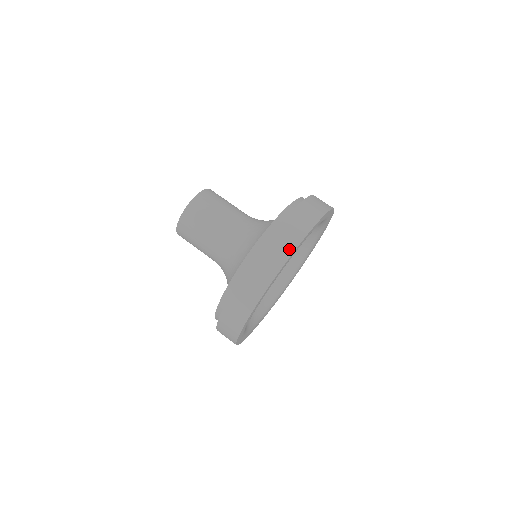
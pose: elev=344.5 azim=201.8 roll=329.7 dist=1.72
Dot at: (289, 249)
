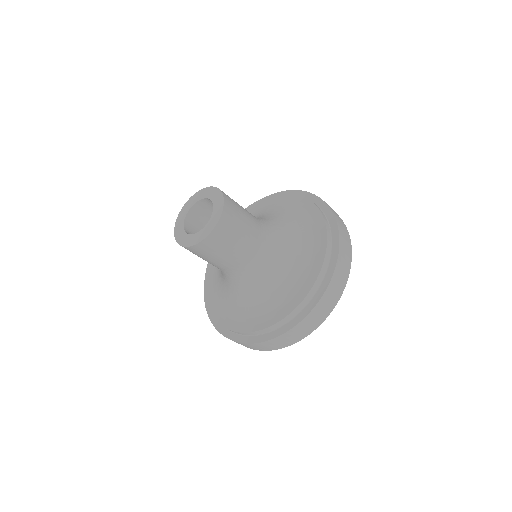
Dot at: (333, 304)
